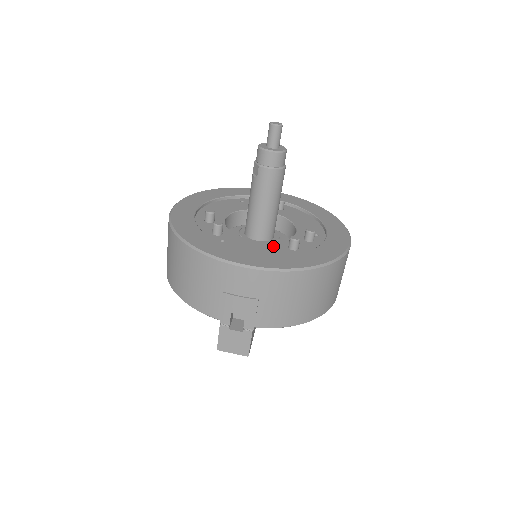
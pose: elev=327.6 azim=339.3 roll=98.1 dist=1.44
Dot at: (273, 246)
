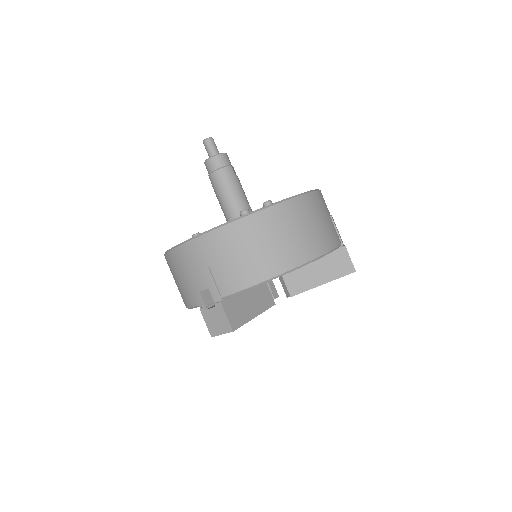
Dot at: occluded
